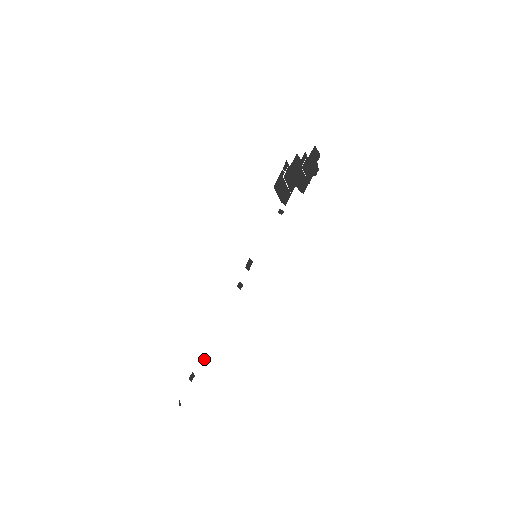
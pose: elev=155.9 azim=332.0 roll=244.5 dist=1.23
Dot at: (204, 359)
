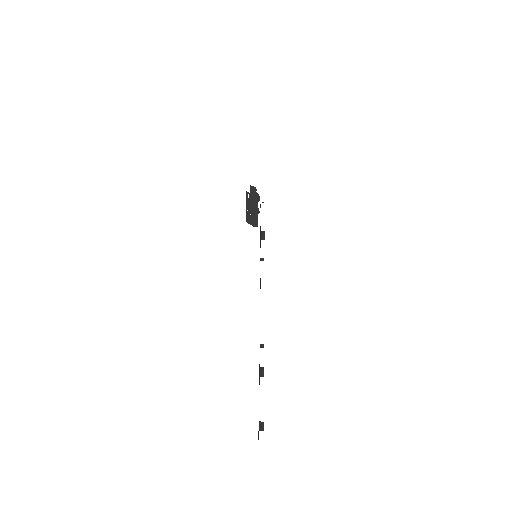
Dot at: (263, 346)
